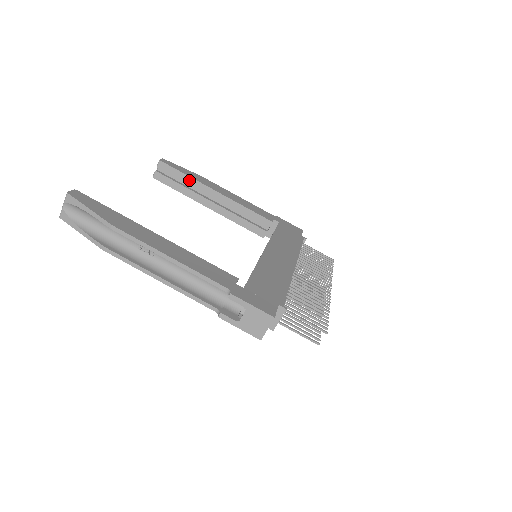
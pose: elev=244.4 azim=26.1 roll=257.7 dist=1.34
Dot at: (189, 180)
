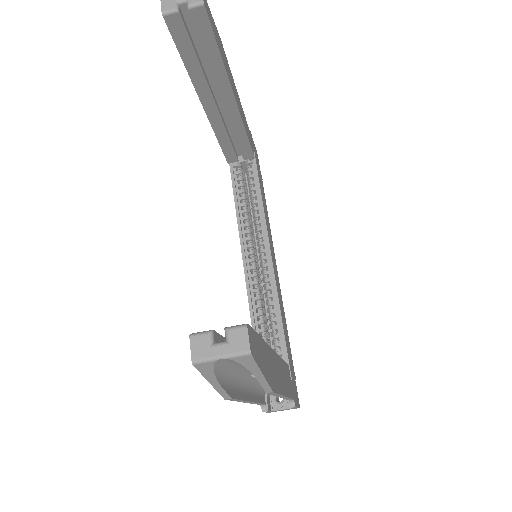
Dot at: (217, 63)
